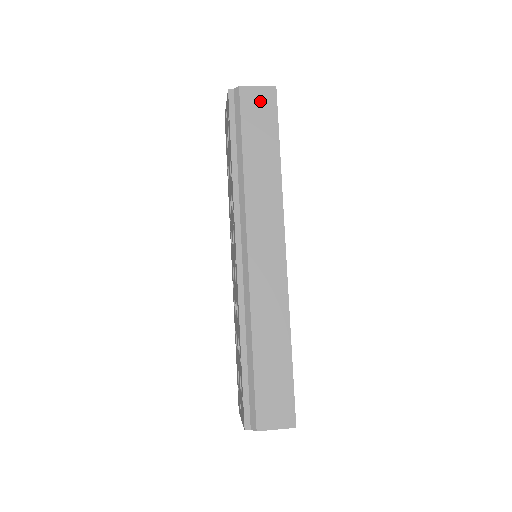
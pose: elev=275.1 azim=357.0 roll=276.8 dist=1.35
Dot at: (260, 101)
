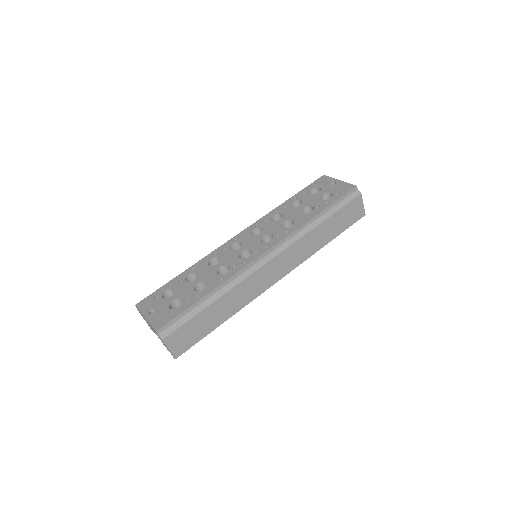
Dot at: (356, 211)
